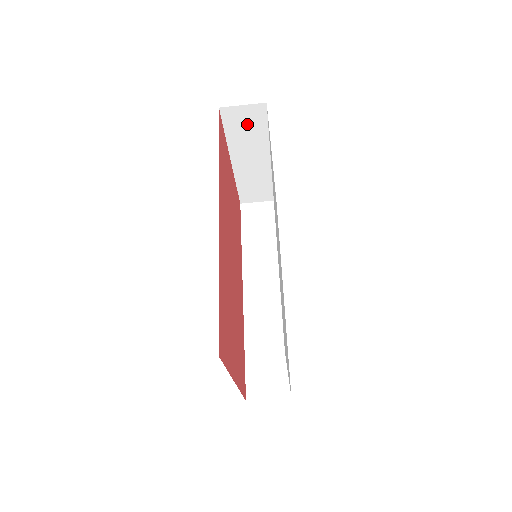
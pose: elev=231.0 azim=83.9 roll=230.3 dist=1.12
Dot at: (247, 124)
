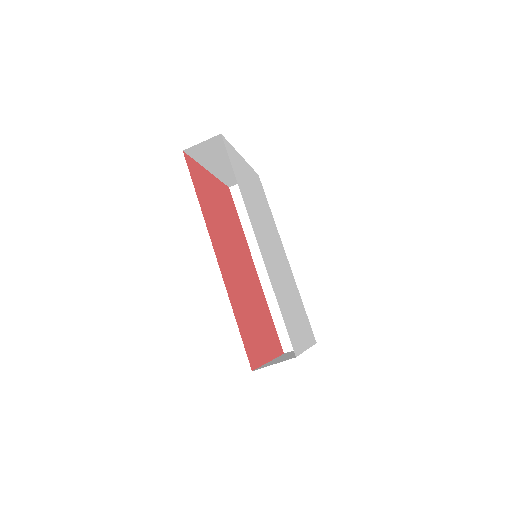
Dot at: (211, 149)
